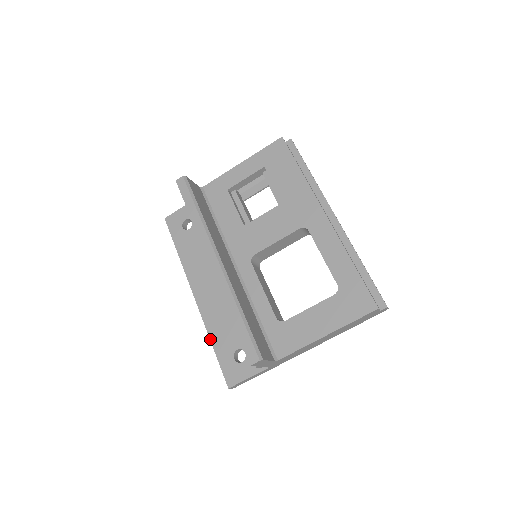
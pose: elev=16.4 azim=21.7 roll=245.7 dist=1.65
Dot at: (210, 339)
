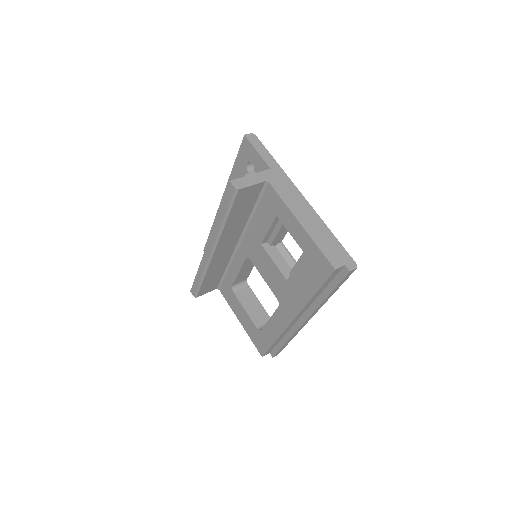
Dot at: (211, 228)
